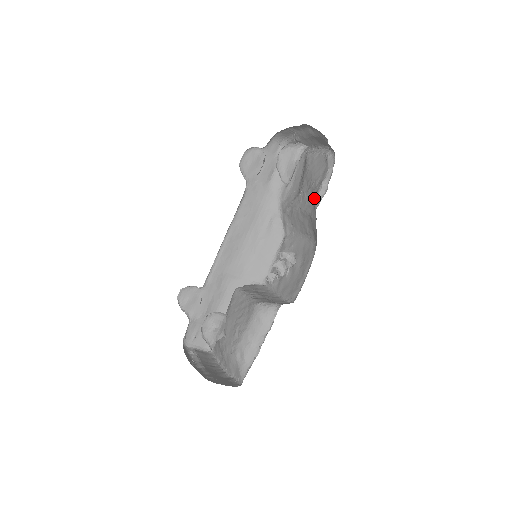
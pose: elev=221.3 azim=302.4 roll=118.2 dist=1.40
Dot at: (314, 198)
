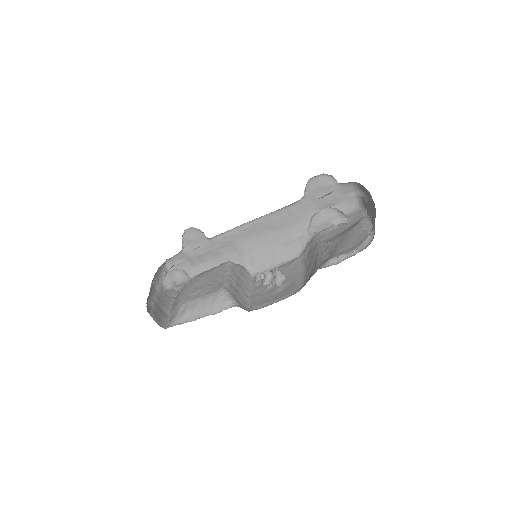
Dot at: (327, 259)
